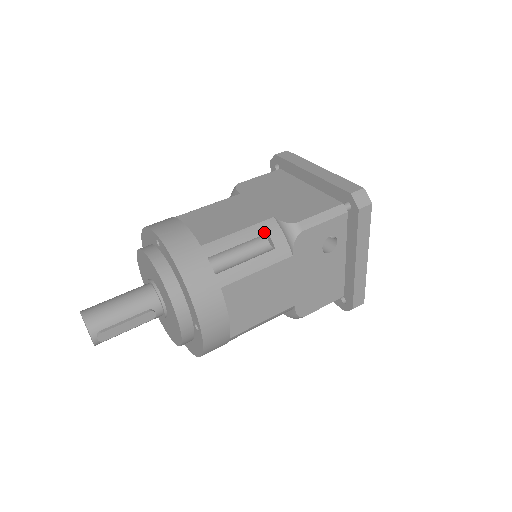
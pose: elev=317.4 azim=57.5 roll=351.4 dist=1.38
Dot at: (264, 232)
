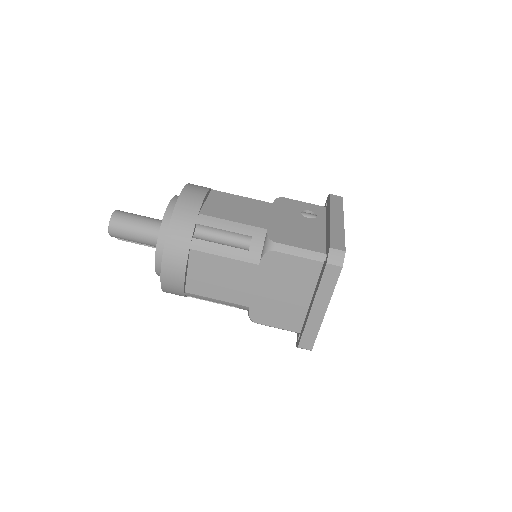
Dot at: (234, 306)
